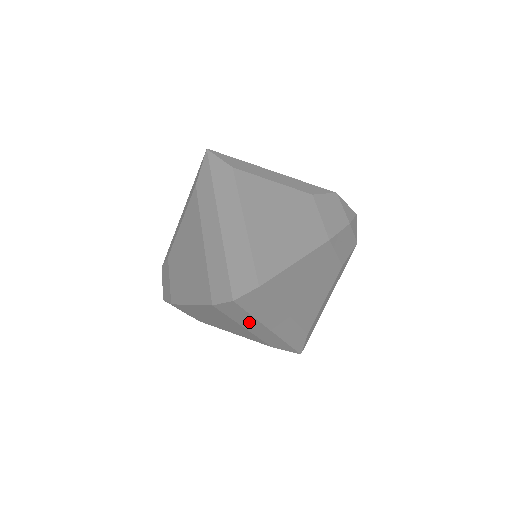
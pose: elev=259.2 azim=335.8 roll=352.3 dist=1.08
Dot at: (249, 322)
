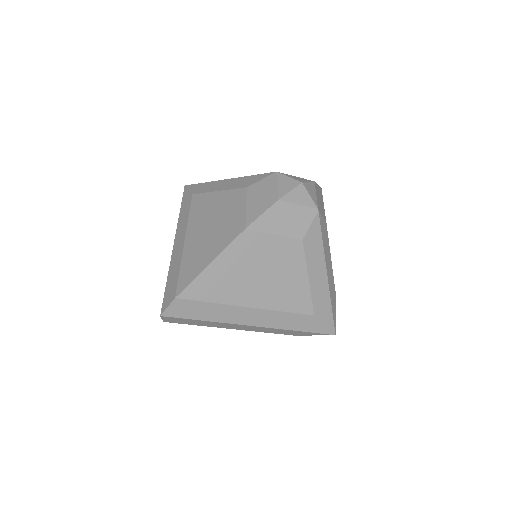
Dot at: (216, 324)
